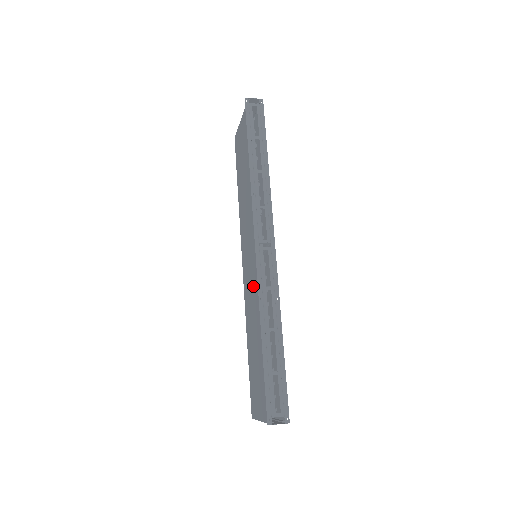
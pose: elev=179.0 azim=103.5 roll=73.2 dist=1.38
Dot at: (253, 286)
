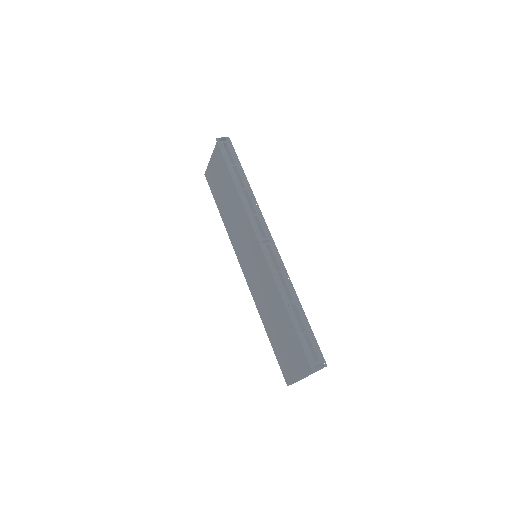
Dot at: (262, 278)
